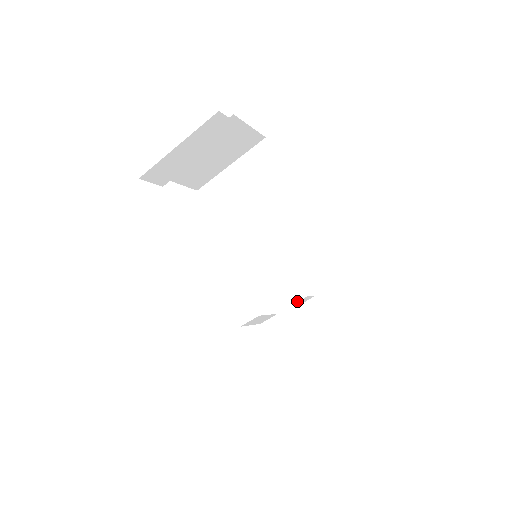
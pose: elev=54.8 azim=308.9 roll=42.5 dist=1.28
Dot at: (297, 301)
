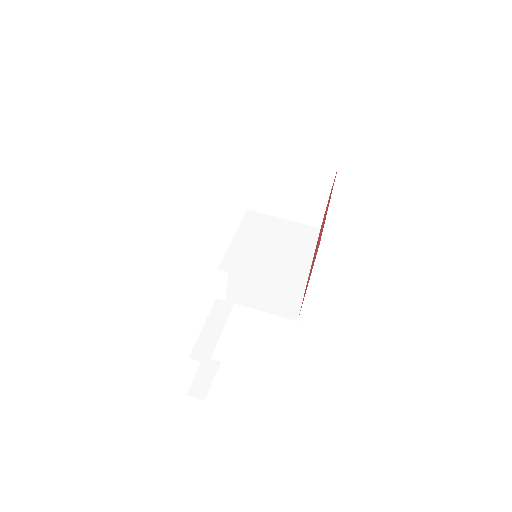
Dot at: (249, 306)
